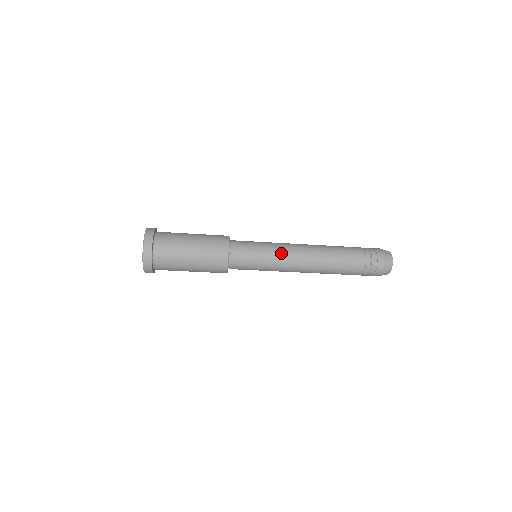
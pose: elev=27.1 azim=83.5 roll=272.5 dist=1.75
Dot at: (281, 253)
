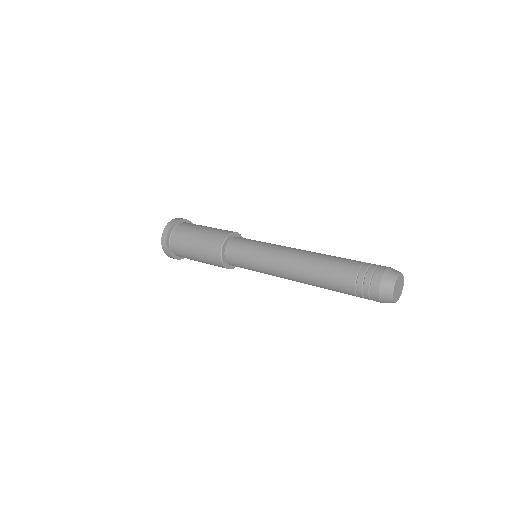
Dot at: occluded
